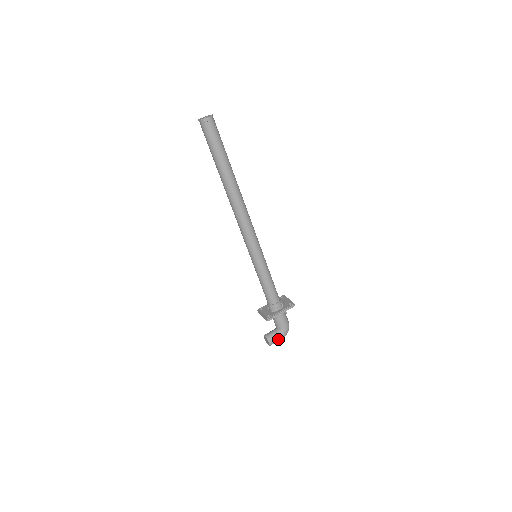
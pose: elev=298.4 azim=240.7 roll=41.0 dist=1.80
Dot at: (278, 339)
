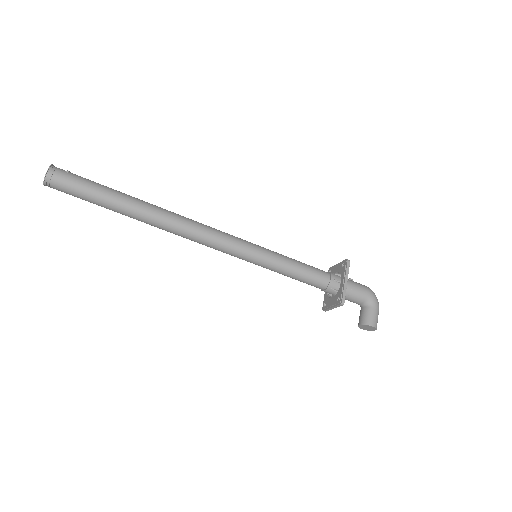
Dot at: (375, 313)
